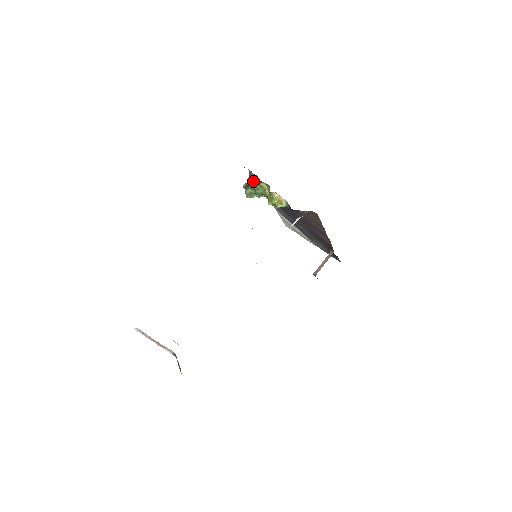
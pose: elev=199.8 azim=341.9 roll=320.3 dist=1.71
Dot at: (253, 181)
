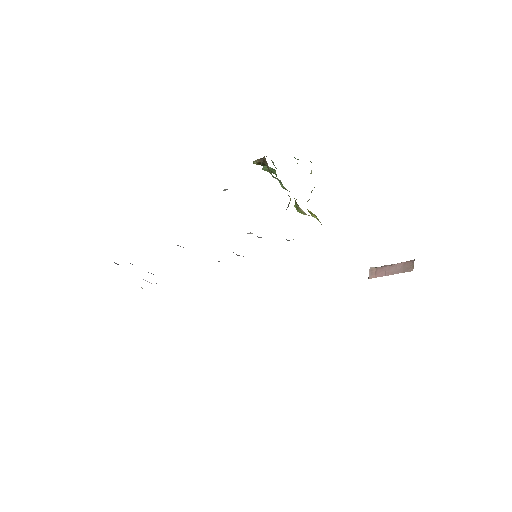
Dot at: (269, 169)
